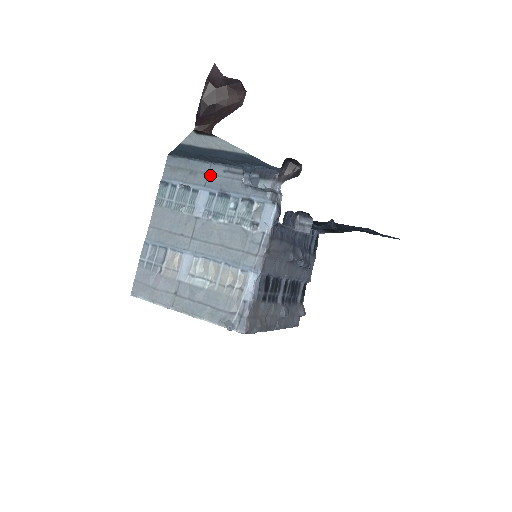
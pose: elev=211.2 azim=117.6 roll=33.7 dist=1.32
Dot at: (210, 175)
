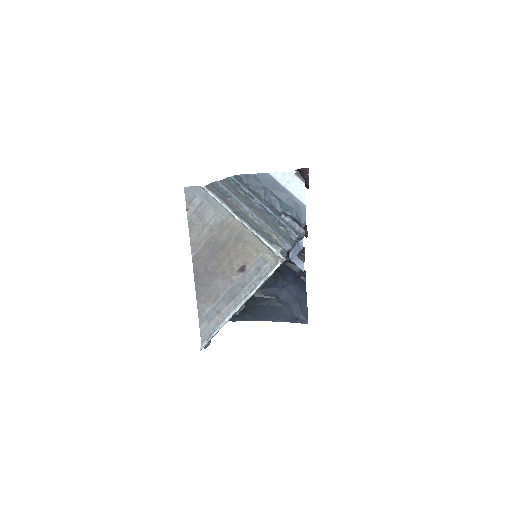
Dot at: (261, 200)
